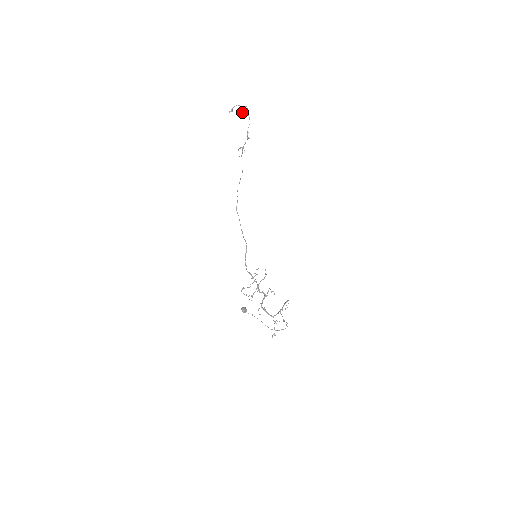
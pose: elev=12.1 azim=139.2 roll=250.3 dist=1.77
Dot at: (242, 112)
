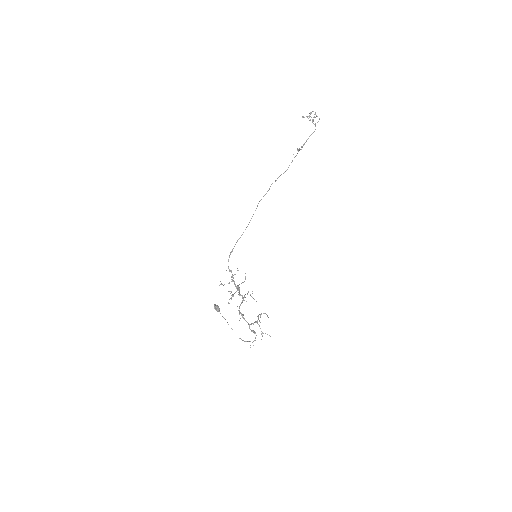
Dot at: (313, 121)
